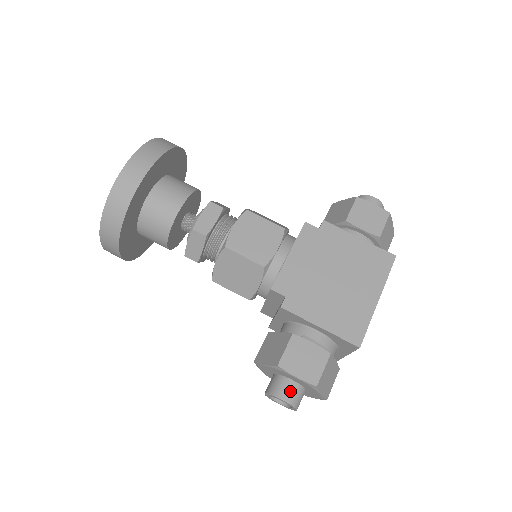
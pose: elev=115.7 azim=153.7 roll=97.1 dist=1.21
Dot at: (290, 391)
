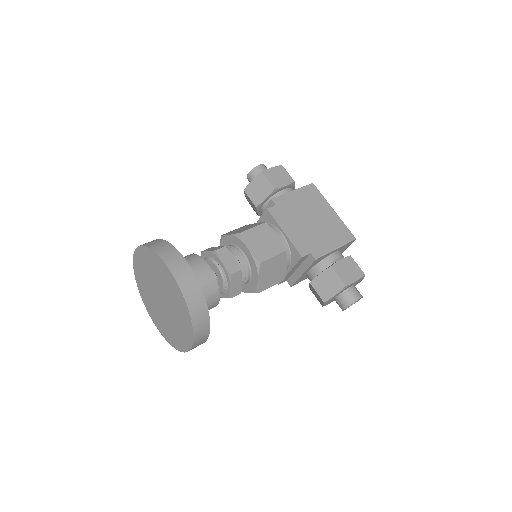
Dot at: (355, 292)
